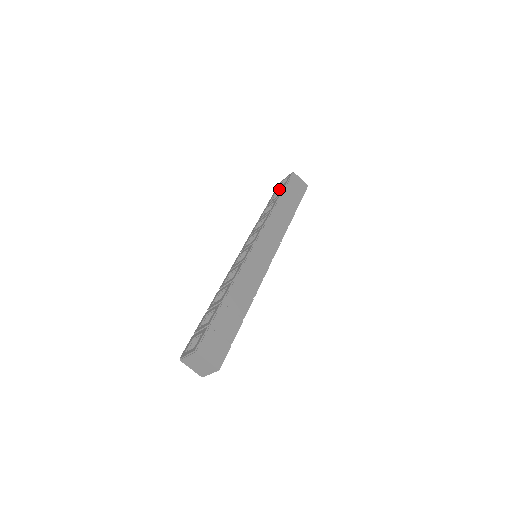
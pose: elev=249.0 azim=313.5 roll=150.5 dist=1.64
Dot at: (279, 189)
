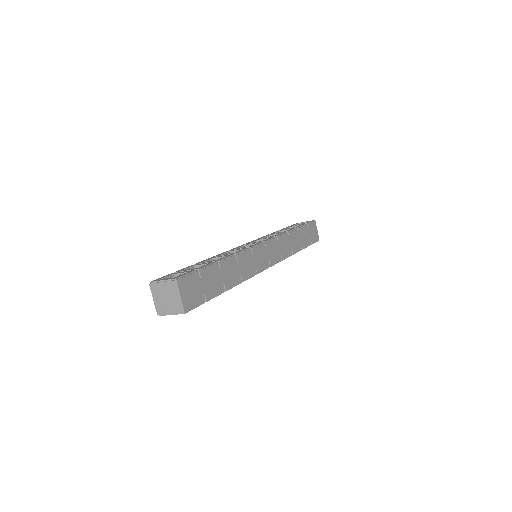
Dot at: (297, 225)
